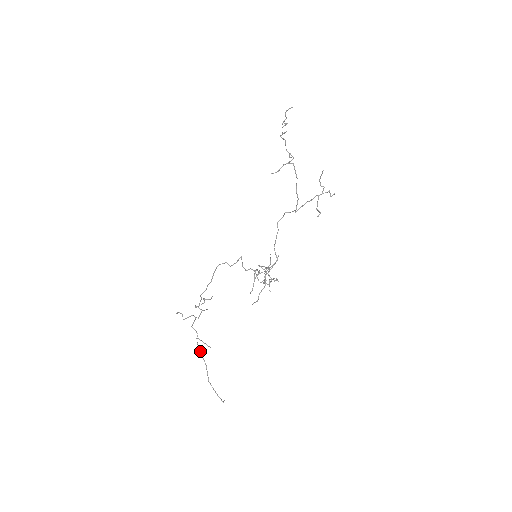
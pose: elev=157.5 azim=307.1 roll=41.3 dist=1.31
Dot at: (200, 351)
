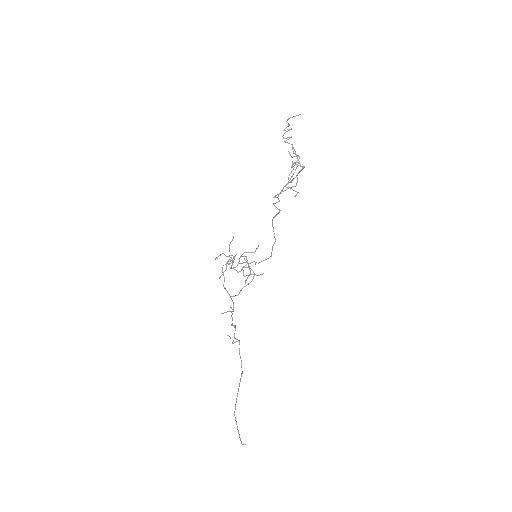
Dot at: (240, 381)
